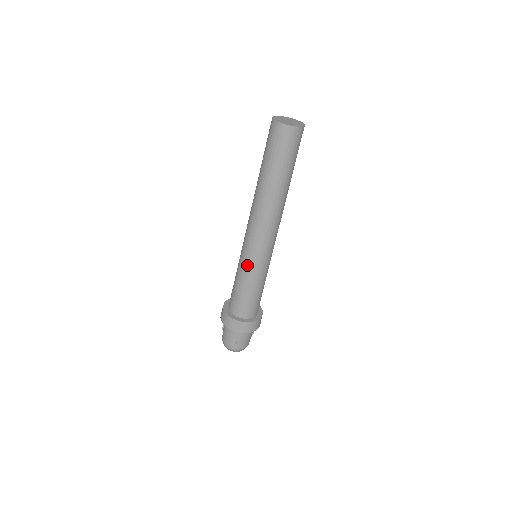
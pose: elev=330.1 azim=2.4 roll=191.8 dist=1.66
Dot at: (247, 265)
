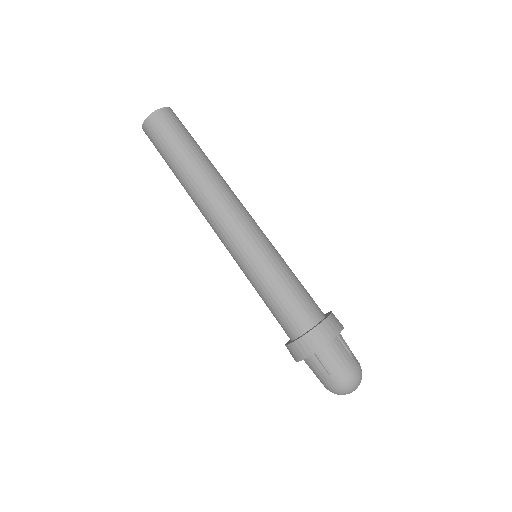
Dot at: (244, 270)
